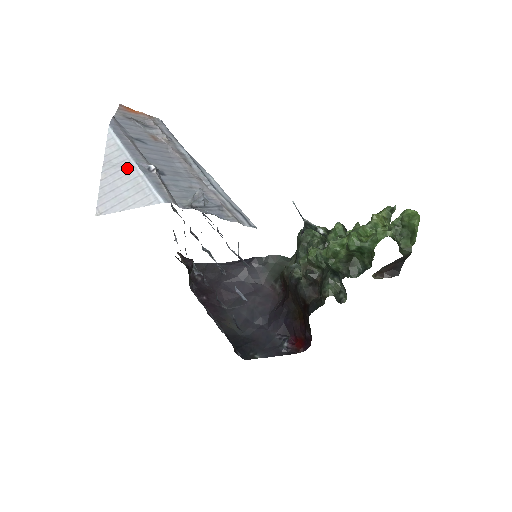
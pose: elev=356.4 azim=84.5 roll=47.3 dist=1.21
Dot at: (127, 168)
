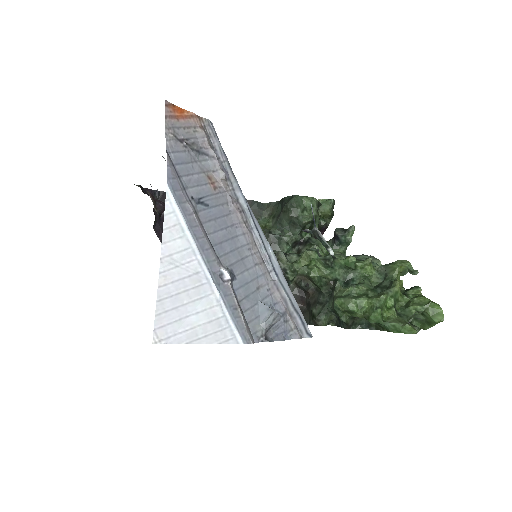
Dot at: (196, 277)
